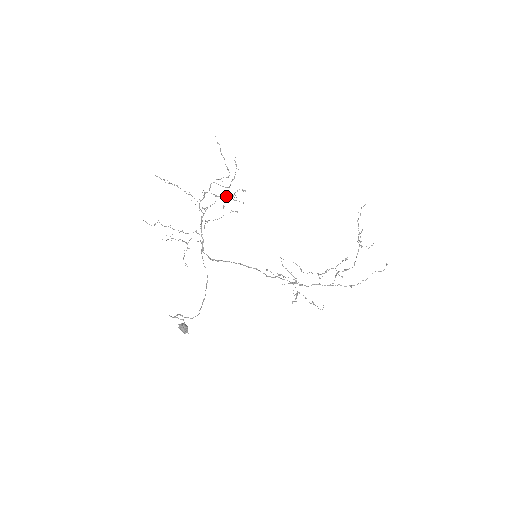
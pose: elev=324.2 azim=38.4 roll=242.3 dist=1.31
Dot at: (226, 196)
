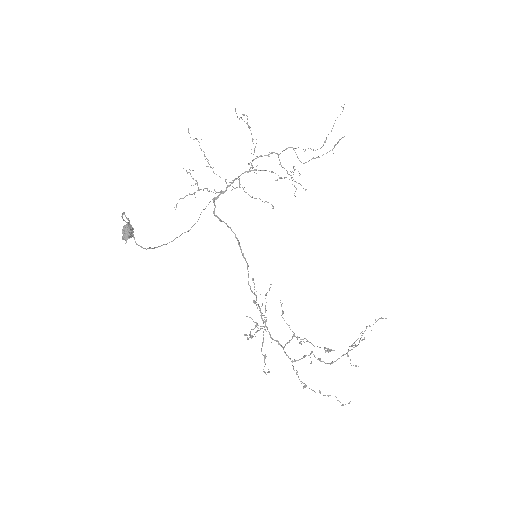
Dot at: occluded
